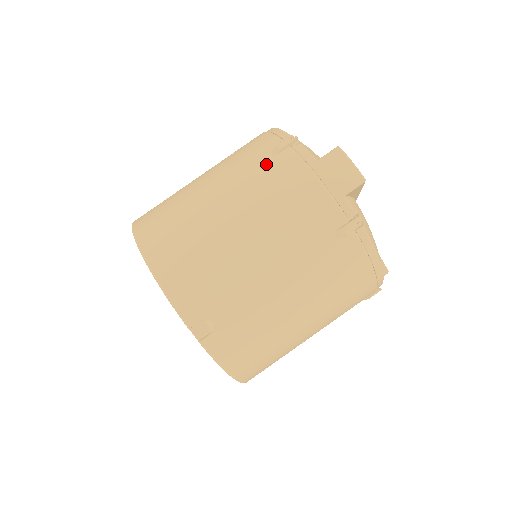
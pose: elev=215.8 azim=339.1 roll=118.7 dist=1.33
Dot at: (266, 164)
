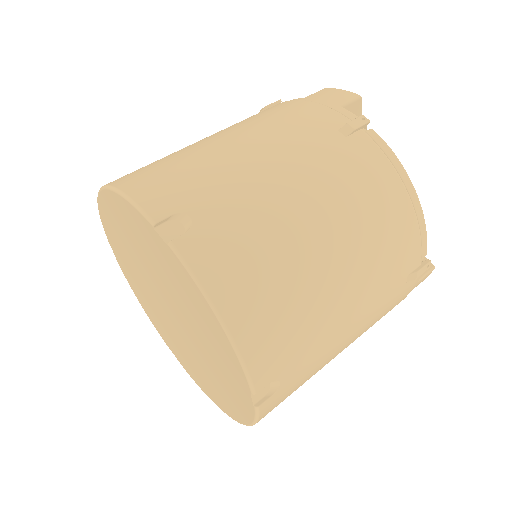
Dot at: occluded
